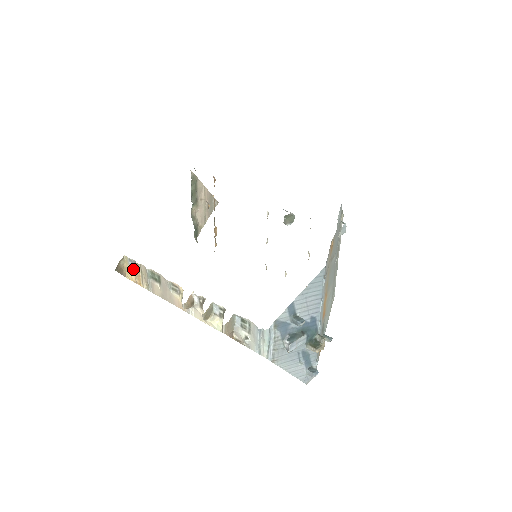
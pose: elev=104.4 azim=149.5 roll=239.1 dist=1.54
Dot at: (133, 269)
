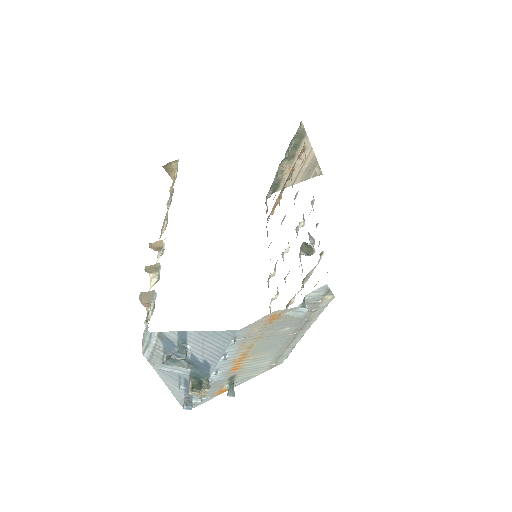
Dot at: (175, 177)
